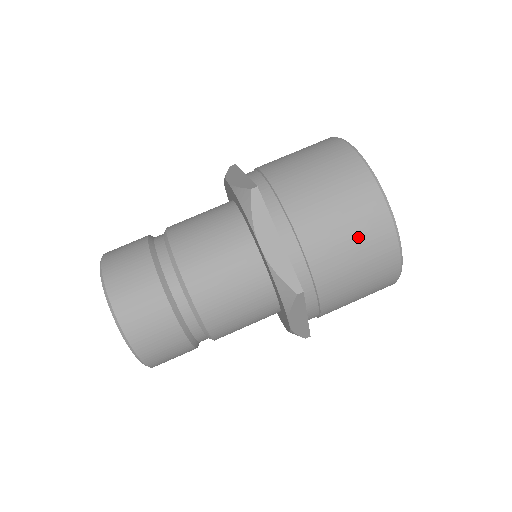
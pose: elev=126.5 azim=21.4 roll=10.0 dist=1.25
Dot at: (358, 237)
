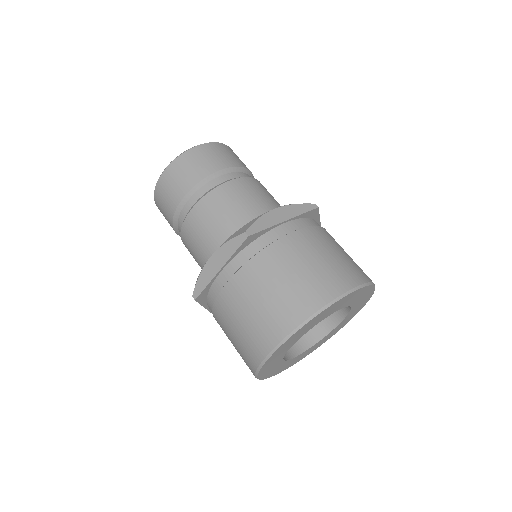
Dot at: (304, 278)
